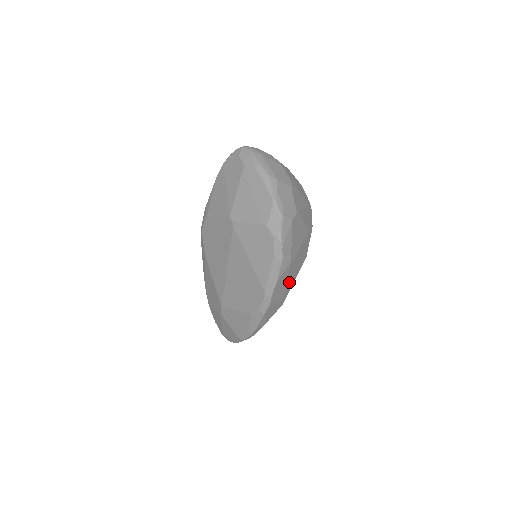
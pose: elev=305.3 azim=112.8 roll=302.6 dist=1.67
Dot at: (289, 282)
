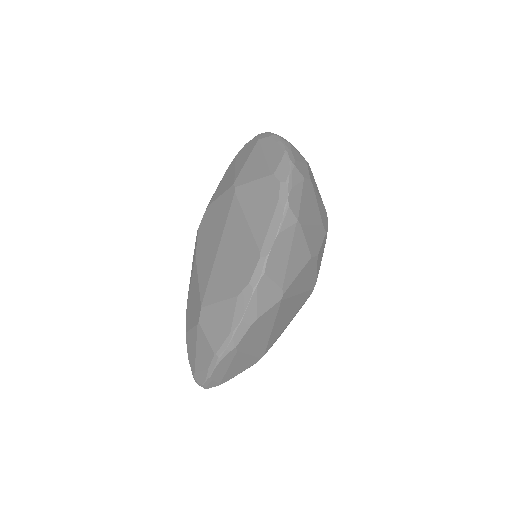
Dot at: (293, 262)
